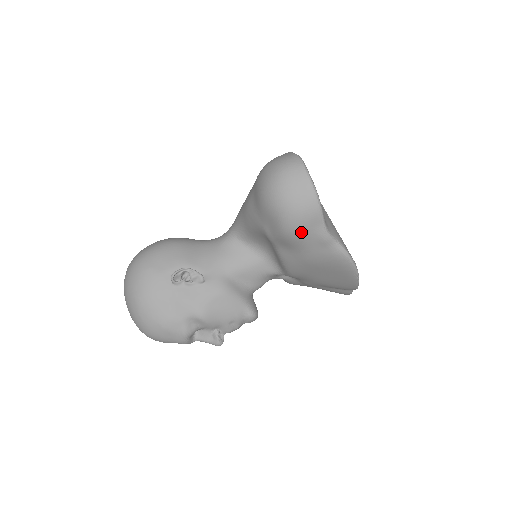
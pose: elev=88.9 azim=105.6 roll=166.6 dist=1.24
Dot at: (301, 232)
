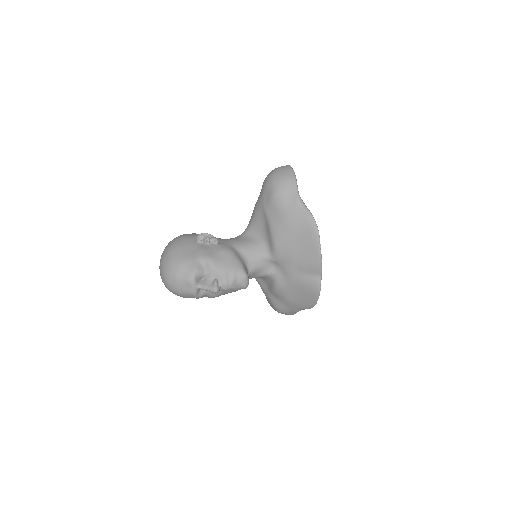
Dot at: (283, 194)
